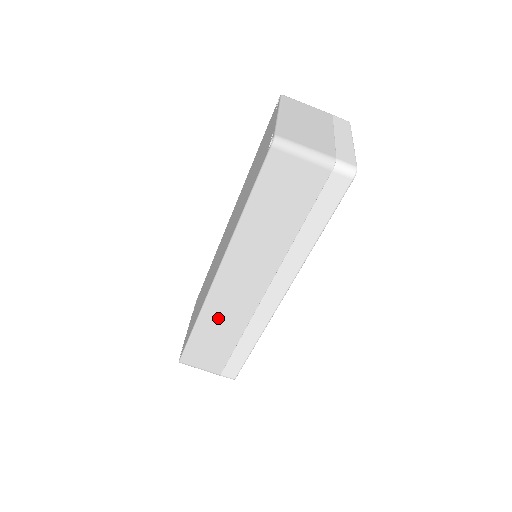
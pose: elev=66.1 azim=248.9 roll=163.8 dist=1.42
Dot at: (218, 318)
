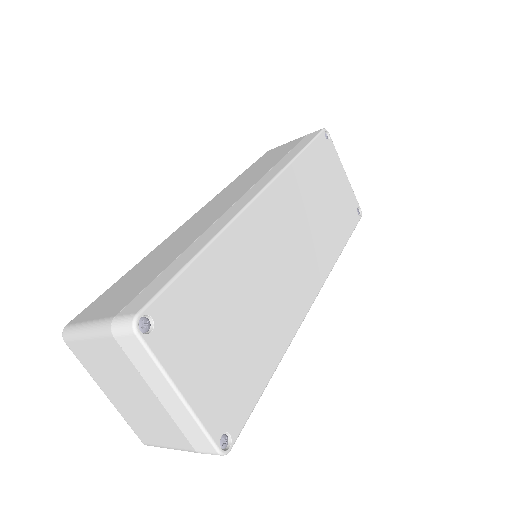
Dot at: occluded
